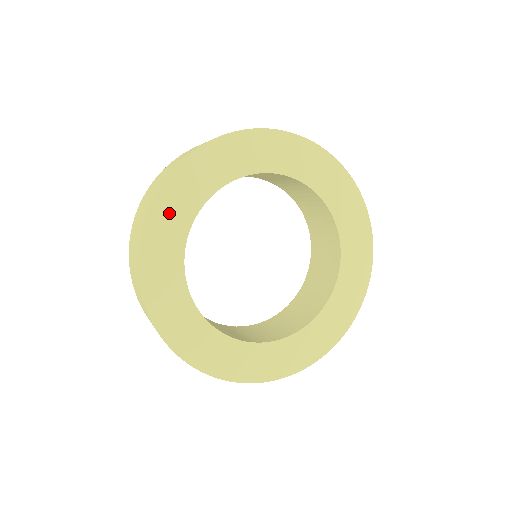
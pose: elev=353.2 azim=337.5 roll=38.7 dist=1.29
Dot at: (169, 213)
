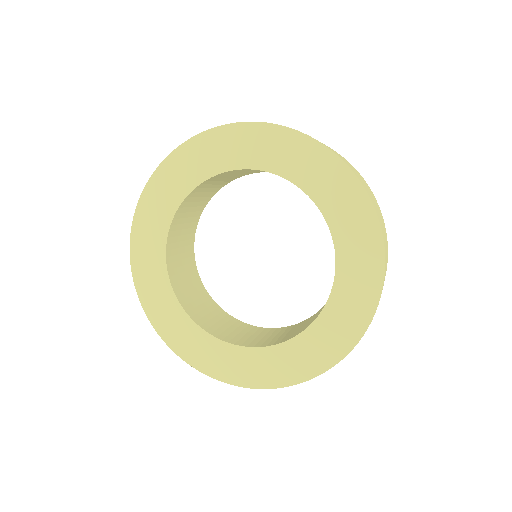
Dot at: (146, 240)
